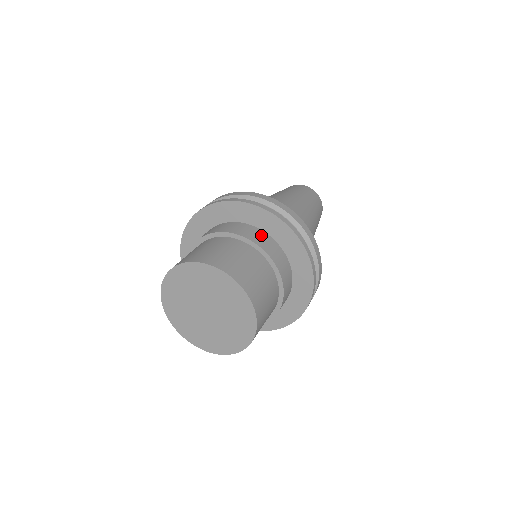
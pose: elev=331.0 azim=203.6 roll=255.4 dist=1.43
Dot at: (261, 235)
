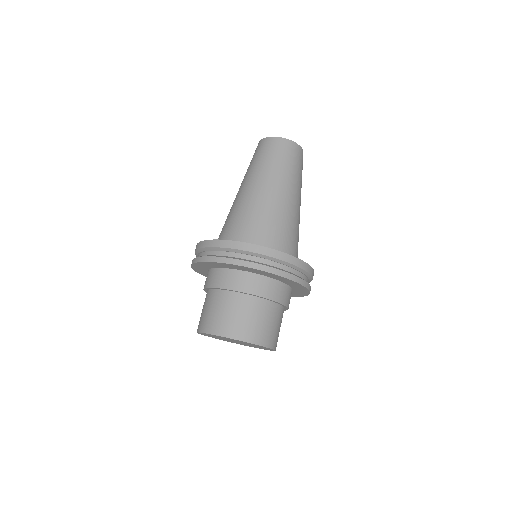
Dot at: (263, 282)
